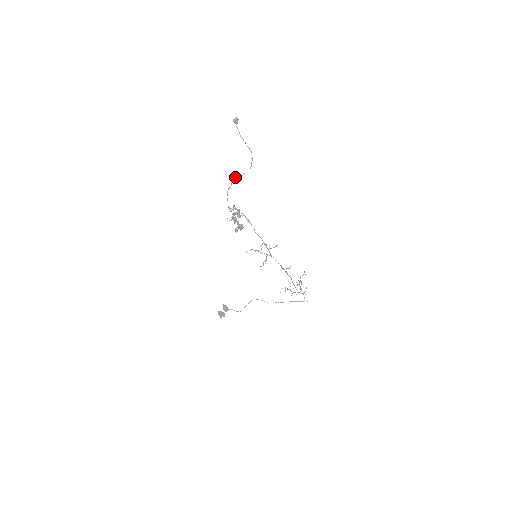
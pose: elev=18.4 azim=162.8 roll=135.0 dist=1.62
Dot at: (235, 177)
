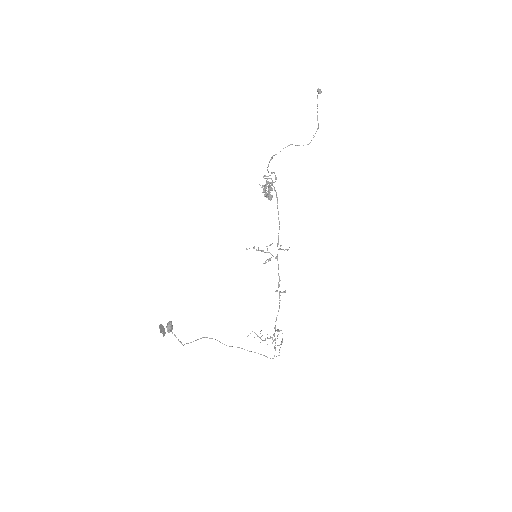
Dot at: occluded
